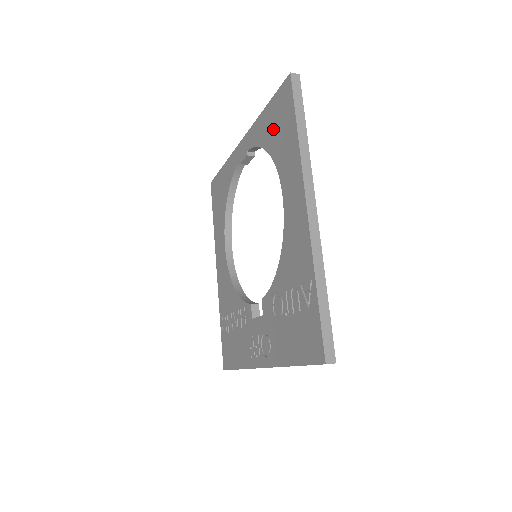
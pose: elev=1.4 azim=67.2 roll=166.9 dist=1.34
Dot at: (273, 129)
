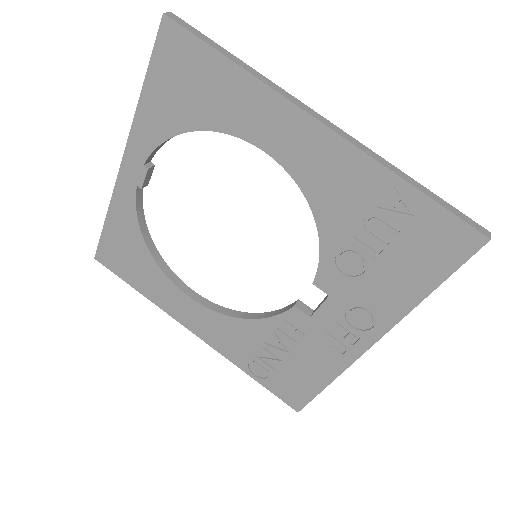
Dot at: (180, 99)
